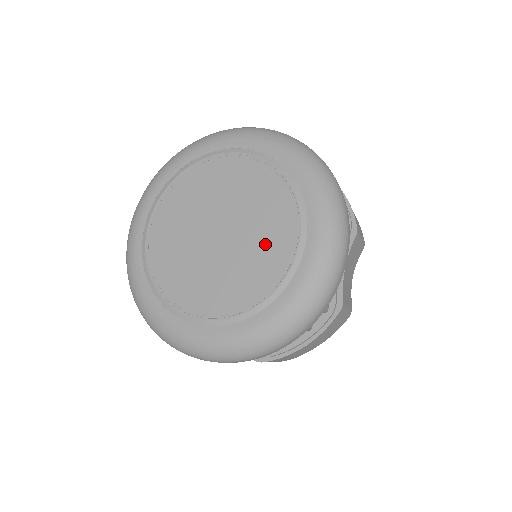
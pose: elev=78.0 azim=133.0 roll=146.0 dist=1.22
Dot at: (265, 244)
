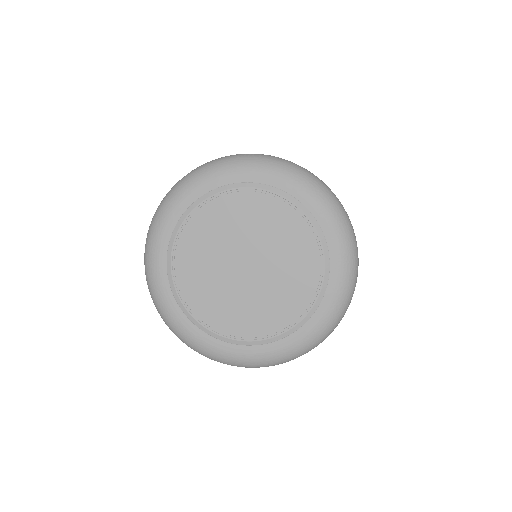
Dot at: (293, 252)
